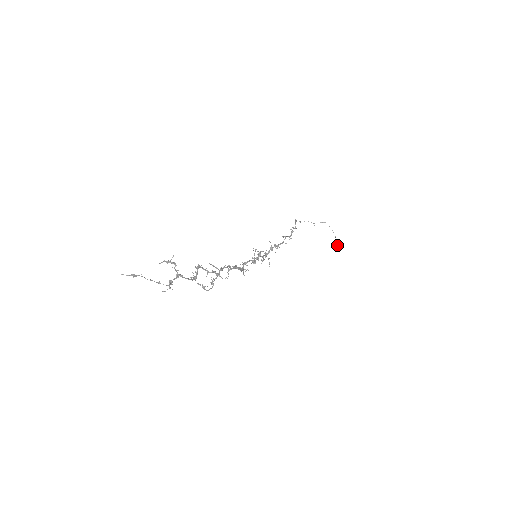
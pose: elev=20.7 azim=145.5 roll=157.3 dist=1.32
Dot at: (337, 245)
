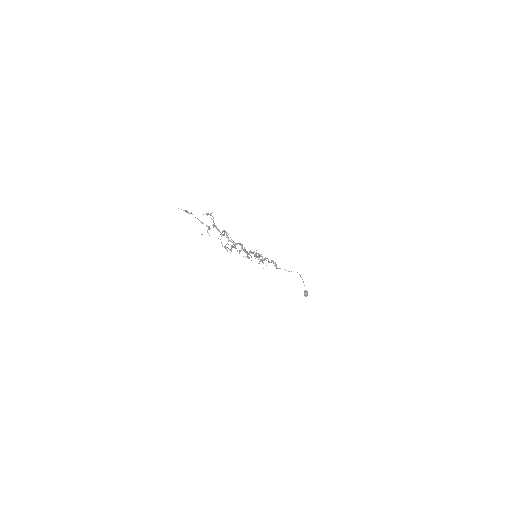
Dot at: (305, 292)
